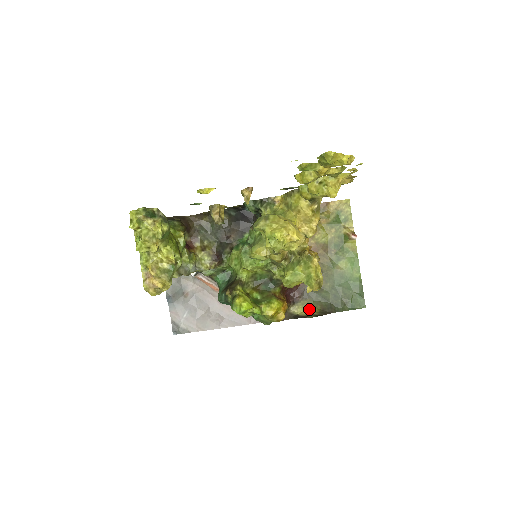
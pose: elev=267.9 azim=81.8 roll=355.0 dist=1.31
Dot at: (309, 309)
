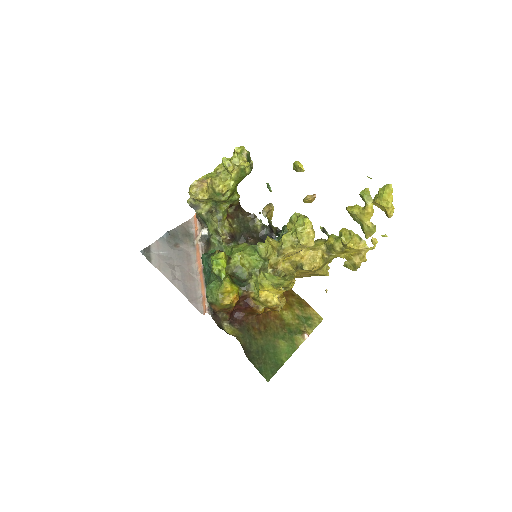
Dot at: (236, 336)
